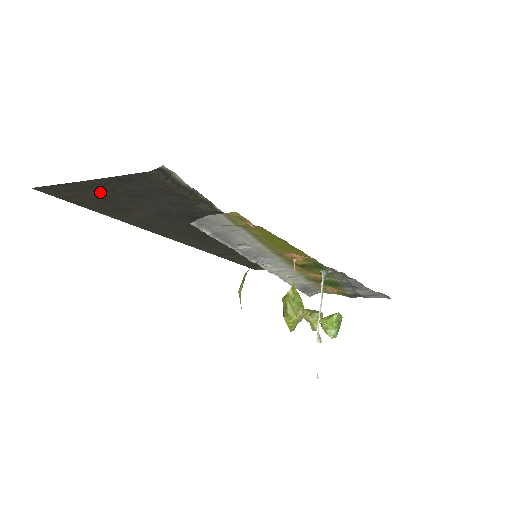
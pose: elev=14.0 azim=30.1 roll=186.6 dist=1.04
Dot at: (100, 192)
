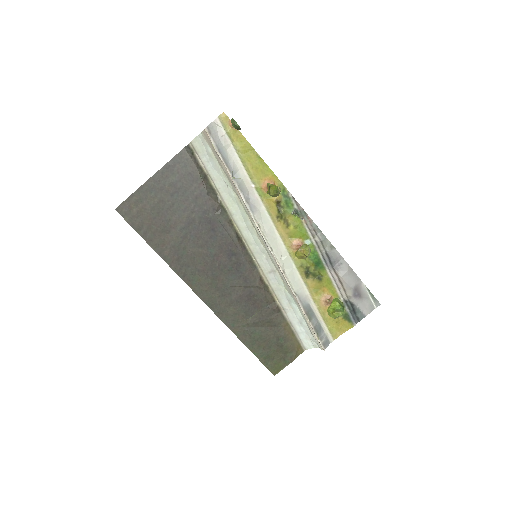
Dot at: (155, 196)
